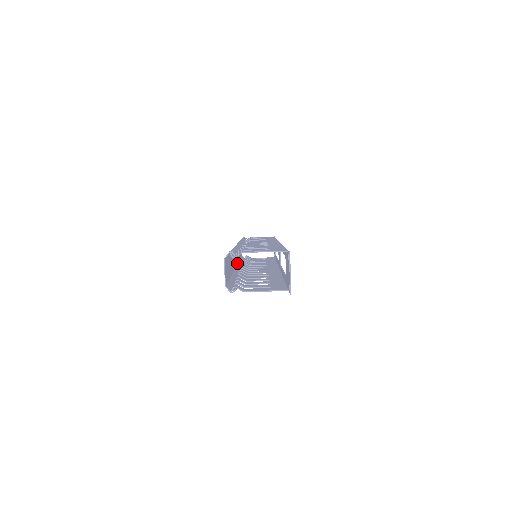
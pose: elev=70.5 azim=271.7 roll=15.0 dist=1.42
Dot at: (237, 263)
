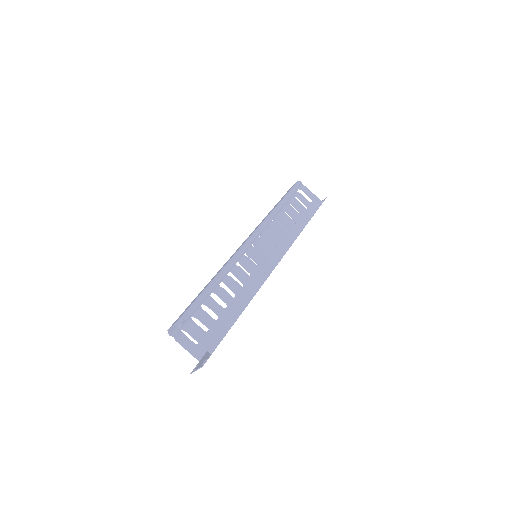
Dot at: occluded
